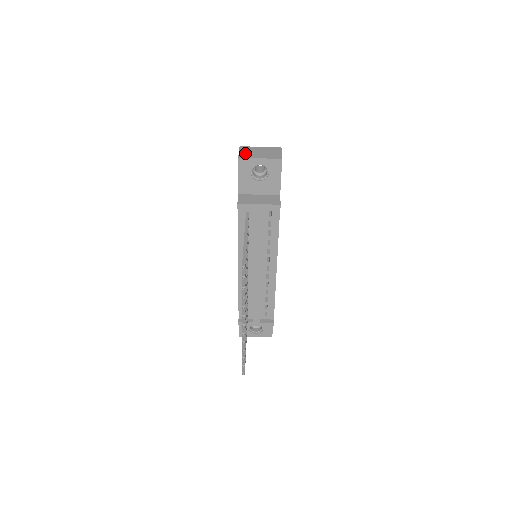
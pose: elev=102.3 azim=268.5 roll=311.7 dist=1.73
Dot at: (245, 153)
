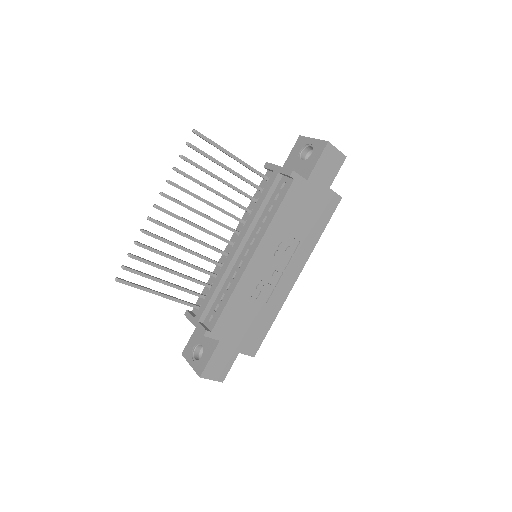
Dot at: occluded
